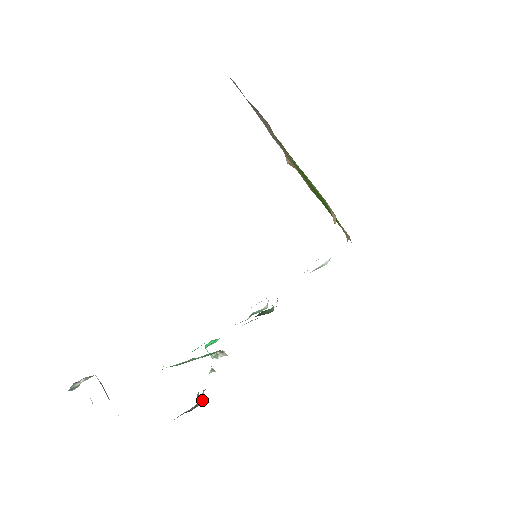
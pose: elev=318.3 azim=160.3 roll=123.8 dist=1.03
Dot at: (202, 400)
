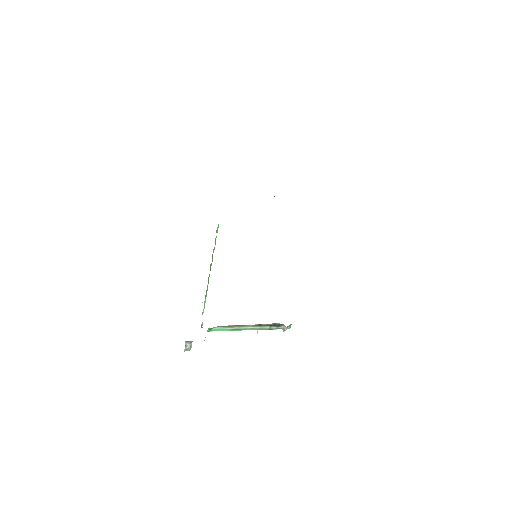
Dot at: occluded
